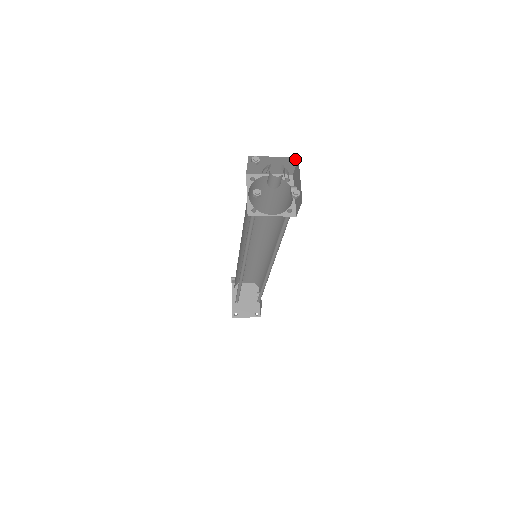
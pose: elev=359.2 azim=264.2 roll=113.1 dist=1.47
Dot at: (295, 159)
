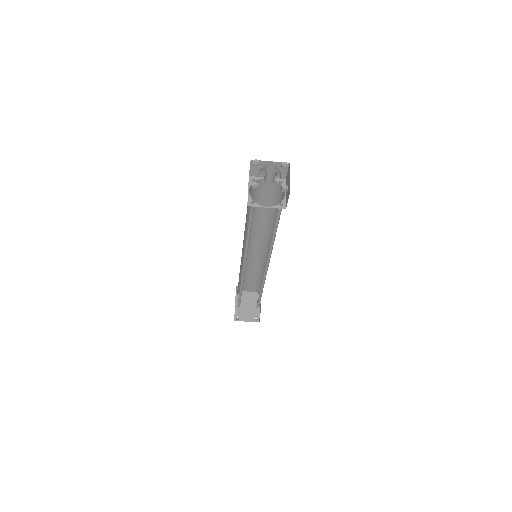
Dot at: (286, 163)
